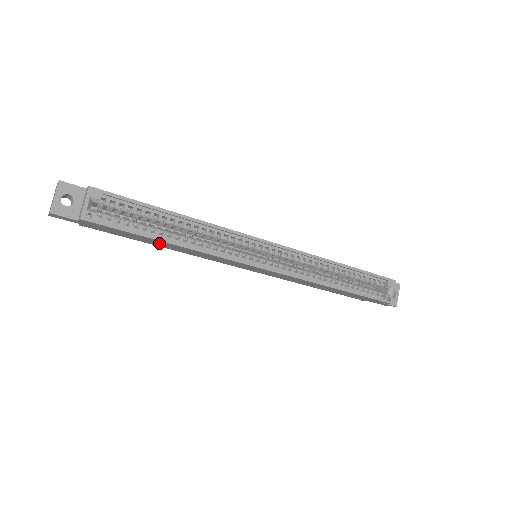
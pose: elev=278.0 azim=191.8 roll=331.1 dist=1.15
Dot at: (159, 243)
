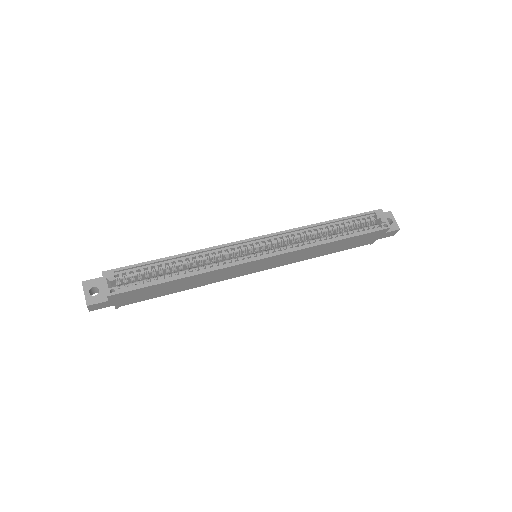
Dot at: (175, 286)
